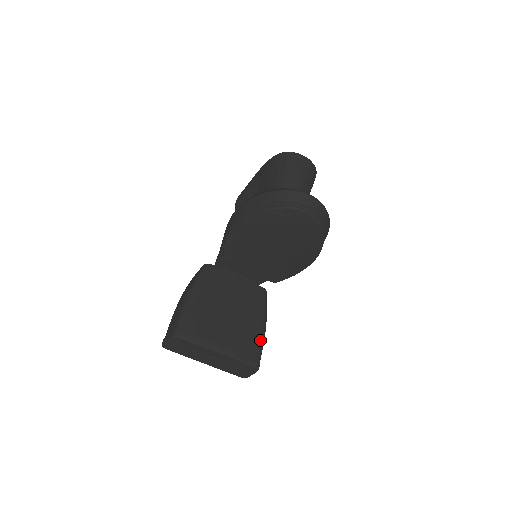
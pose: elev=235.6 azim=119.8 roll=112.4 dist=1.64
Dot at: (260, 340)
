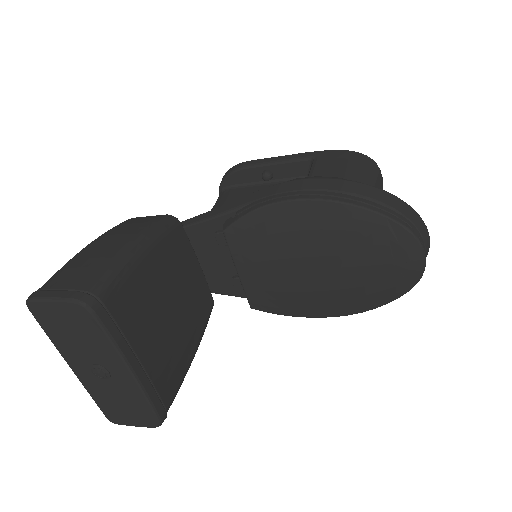
Dot at: (182, 378)
